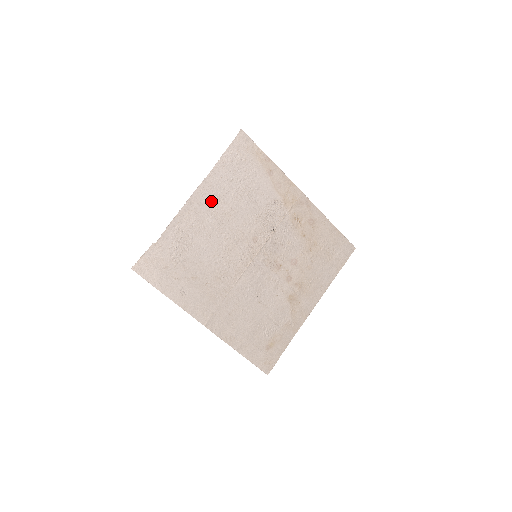
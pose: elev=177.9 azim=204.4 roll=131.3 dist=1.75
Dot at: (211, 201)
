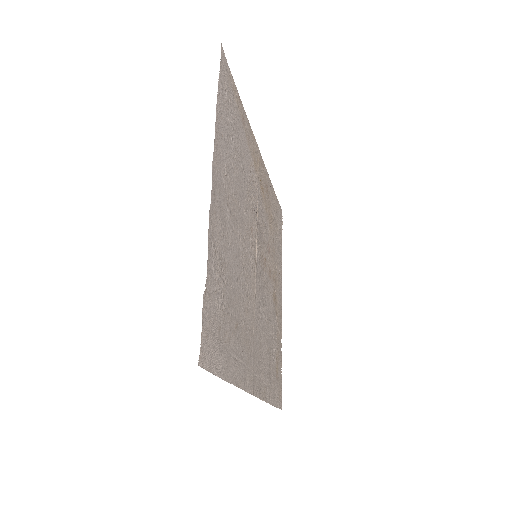
Dot at: (223, 182)
